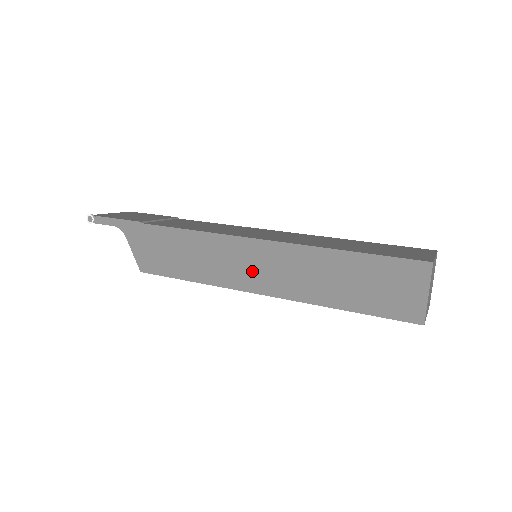
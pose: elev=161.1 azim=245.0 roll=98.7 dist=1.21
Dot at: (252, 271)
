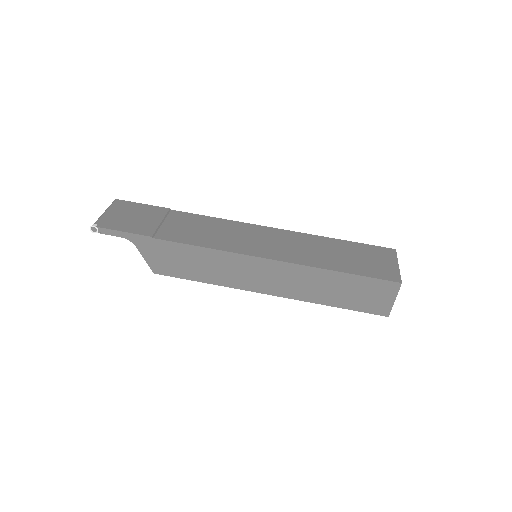
Dot at: (261, 279)
